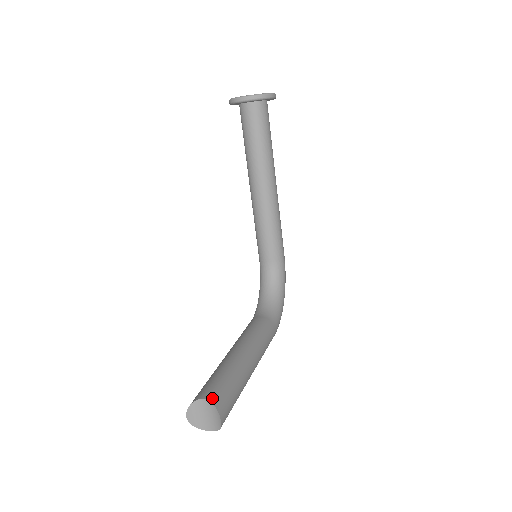
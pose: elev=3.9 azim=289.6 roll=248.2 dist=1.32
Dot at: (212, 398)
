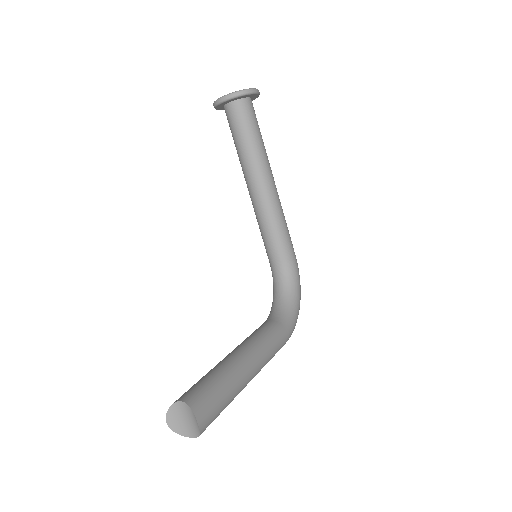
Dot at: (189, 400)
